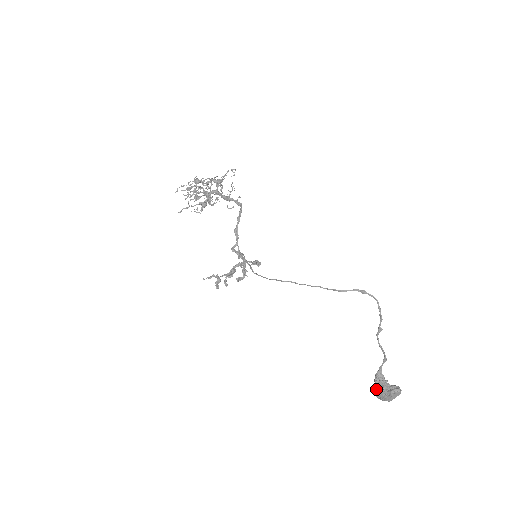
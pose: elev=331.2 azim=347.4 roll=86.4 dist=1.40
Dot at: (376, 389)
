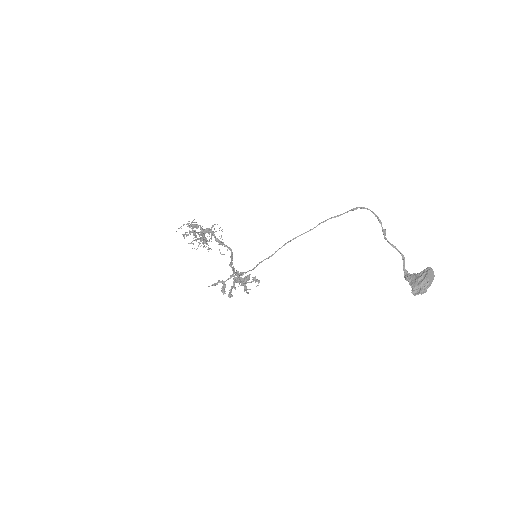
Dot at: (411, 284)
